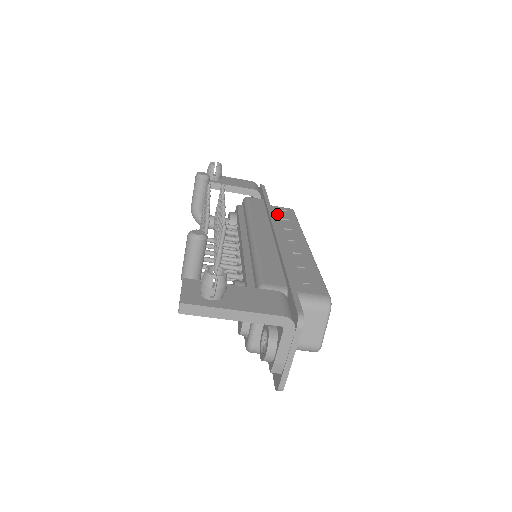
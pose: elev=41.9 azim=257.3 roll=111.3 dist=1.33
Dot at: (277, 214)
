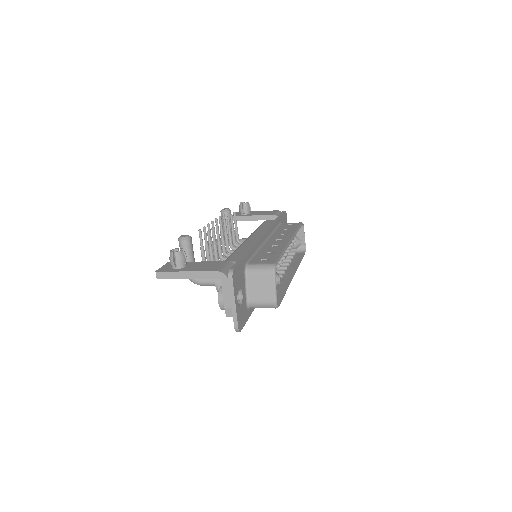
Dot at: (283, 227)
